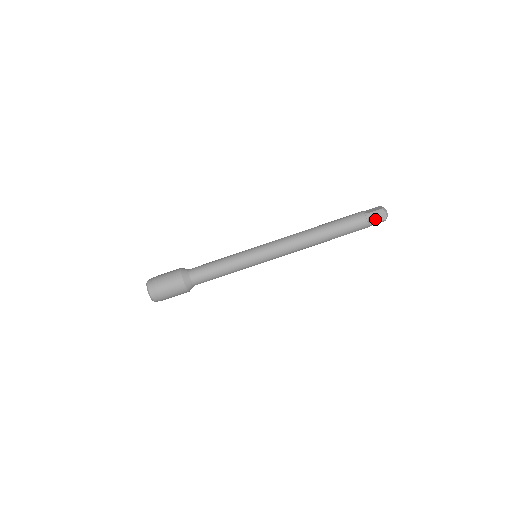
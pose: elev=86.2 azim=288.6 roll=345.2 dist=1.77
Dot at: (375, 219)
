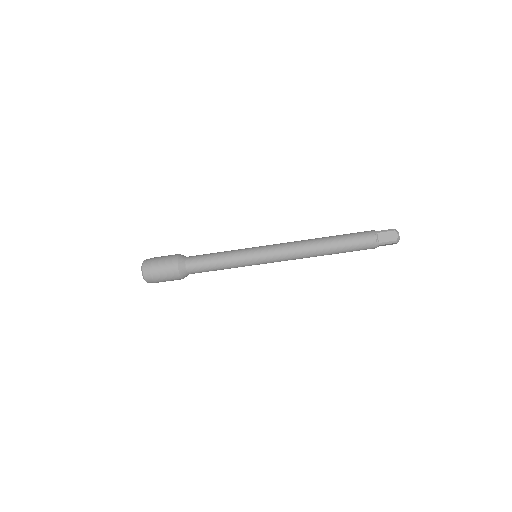
Dot at: (385, 238)
